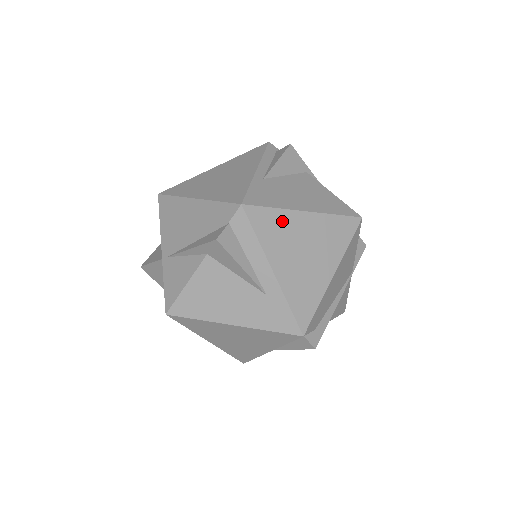
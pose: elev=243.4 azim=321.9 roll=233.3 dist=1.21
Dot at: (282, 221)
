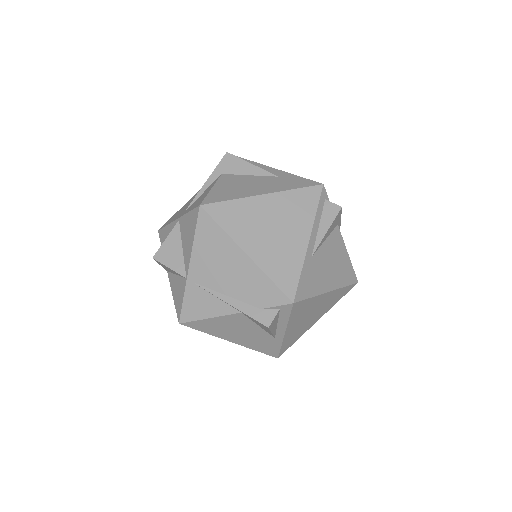
Dot at: occluded
